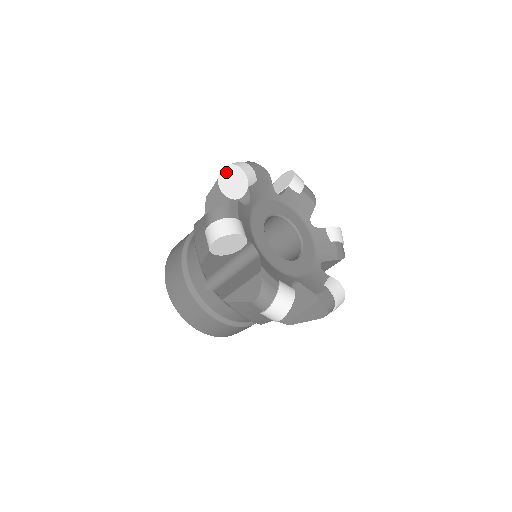
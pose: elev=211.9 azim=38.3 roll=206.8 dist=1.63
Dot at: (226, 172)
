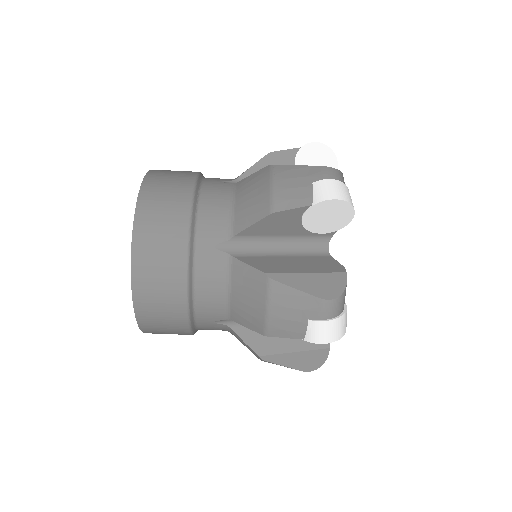
Dot at: occluded
